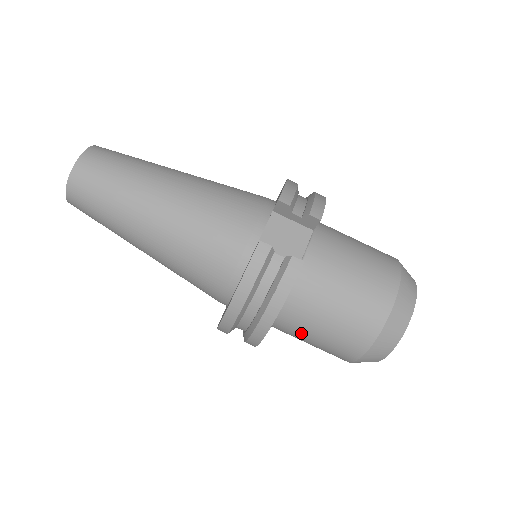
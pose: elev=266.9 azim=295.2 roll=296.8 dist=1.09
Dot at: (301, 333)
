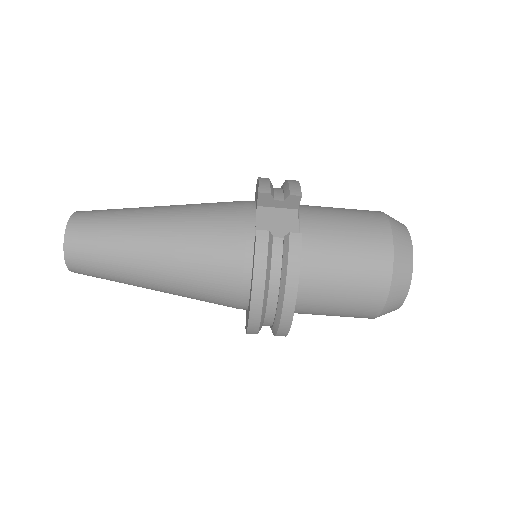
Dot at: (323, 305)
